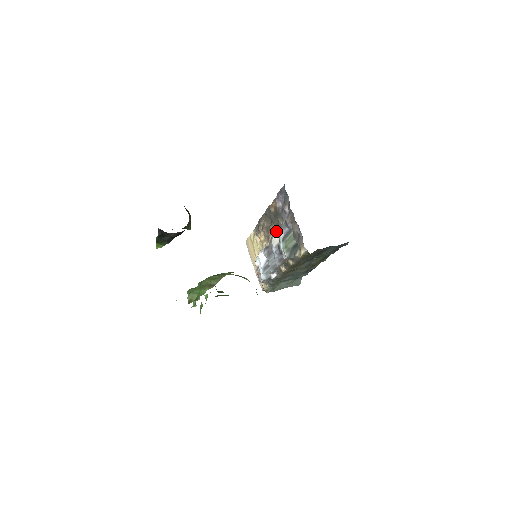
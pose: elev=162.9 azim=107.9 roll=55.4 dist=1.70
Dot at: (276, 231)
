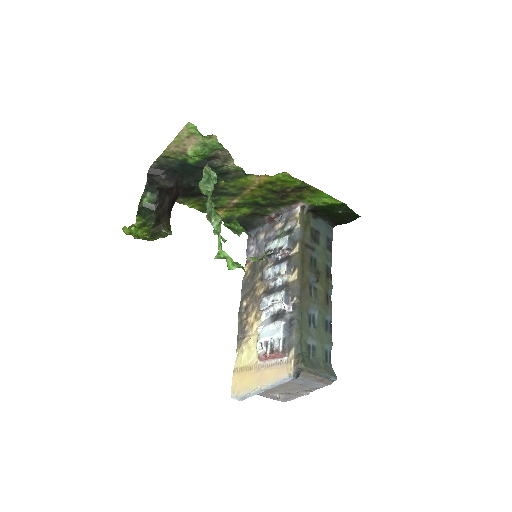
Dot at: (263, 268)
